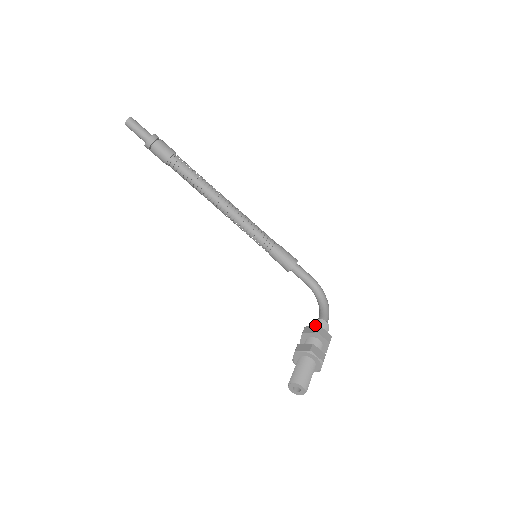
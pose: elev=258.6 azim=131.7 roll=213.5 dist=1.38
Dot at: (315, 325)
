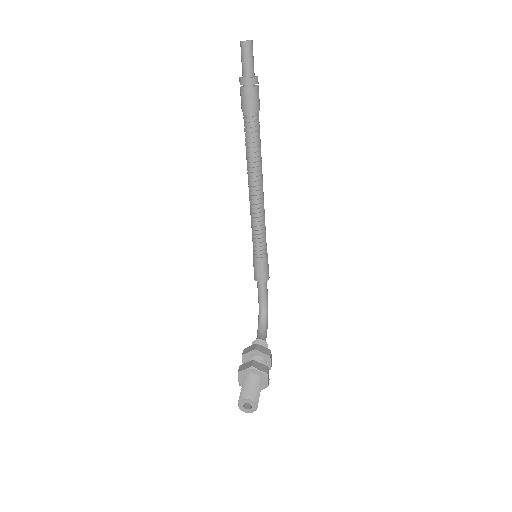
Dot at: (262, 345)
